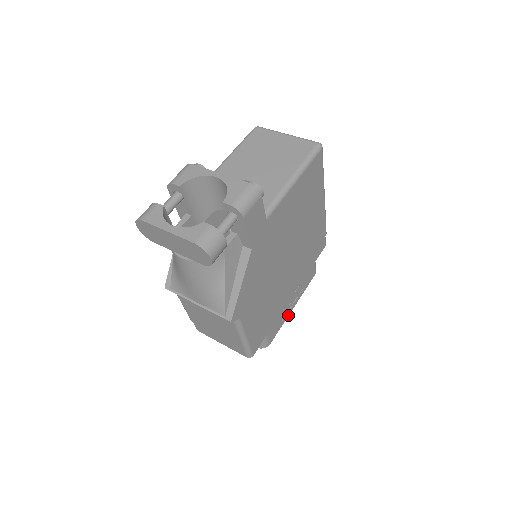
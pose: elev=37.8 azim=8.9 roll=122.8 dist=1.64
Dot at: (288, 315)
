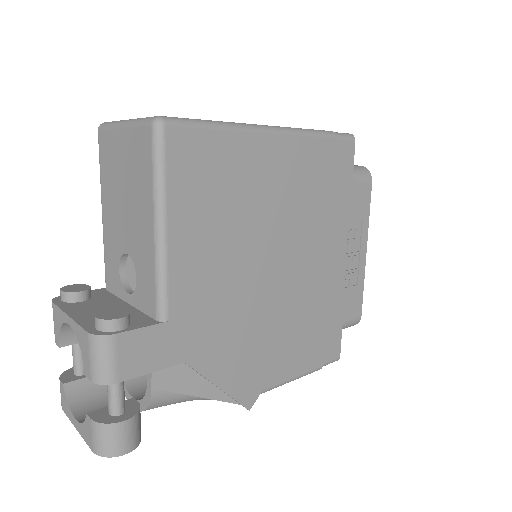
Dot at: (364, 267)
